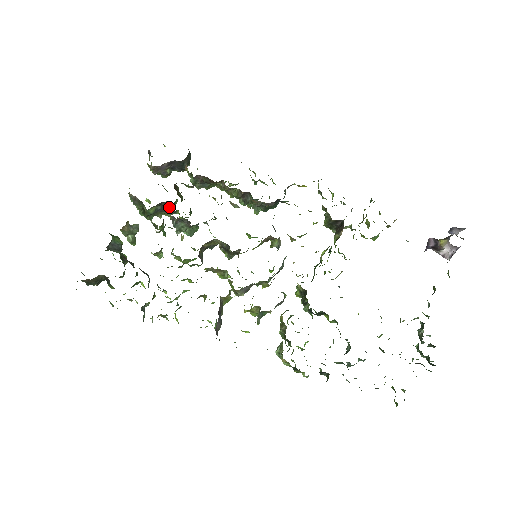
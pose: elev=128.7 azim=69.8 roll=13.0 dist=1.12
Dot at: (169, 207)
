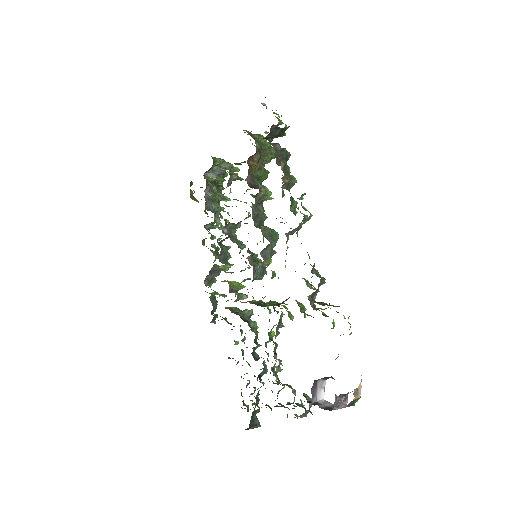
Dot at: occluded
